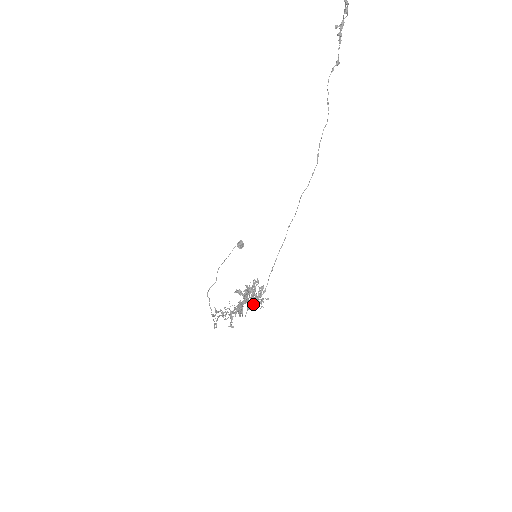
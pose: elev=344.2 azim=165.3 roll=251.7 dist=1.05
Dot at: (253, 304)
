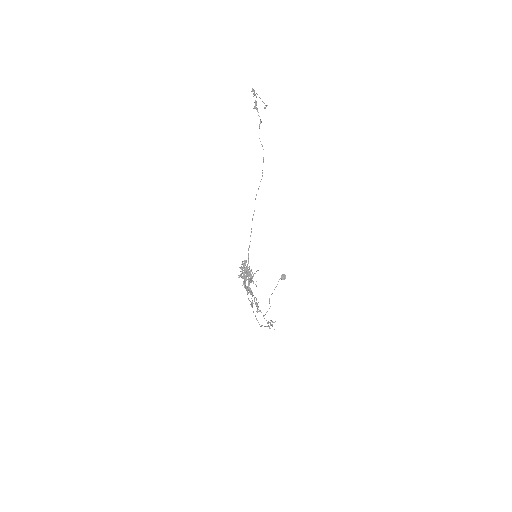
Dot at: (248, 277)
